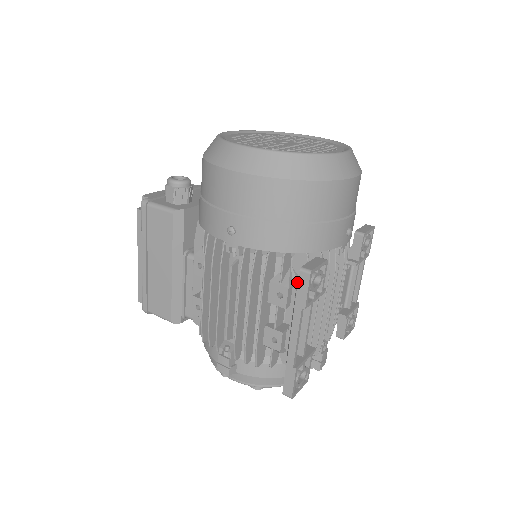
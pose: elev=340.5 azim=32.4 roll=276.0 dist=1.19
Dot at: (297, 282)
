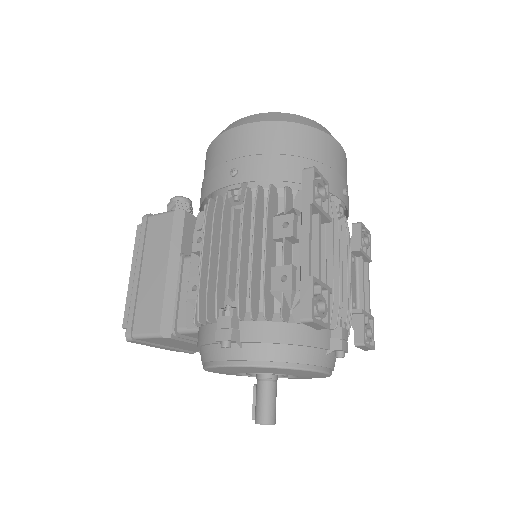
Dot at: occluded
